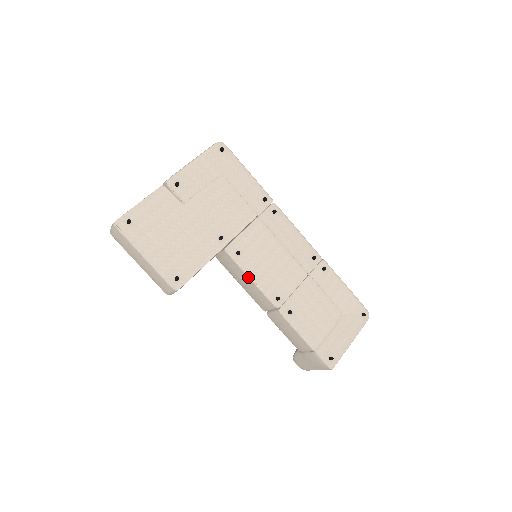
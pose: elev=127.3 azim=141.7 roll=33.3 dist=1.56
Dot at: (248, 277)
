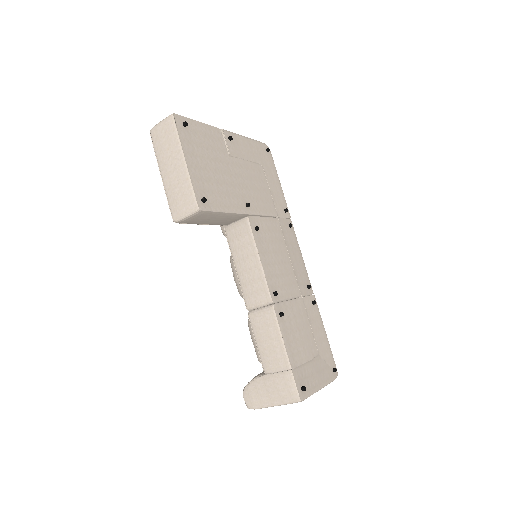
Dot at: (257, 255)
